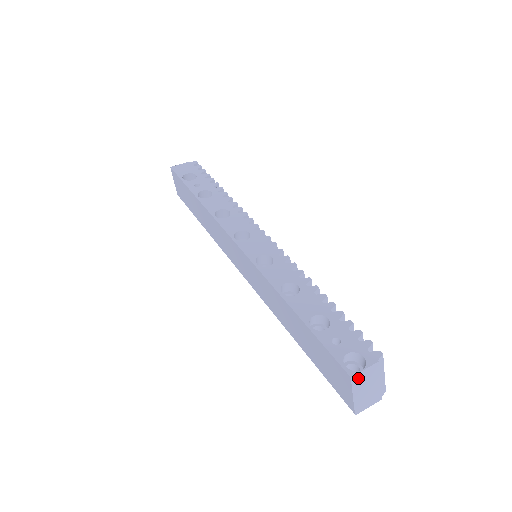
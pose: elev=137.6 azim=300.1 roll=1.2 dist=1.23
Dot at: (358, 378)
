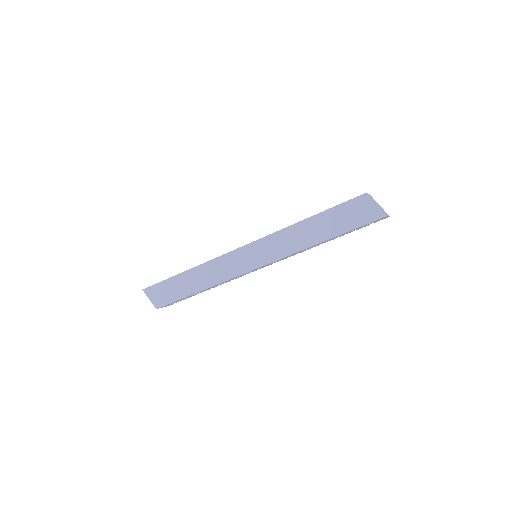
Dot at: (369, 196)
